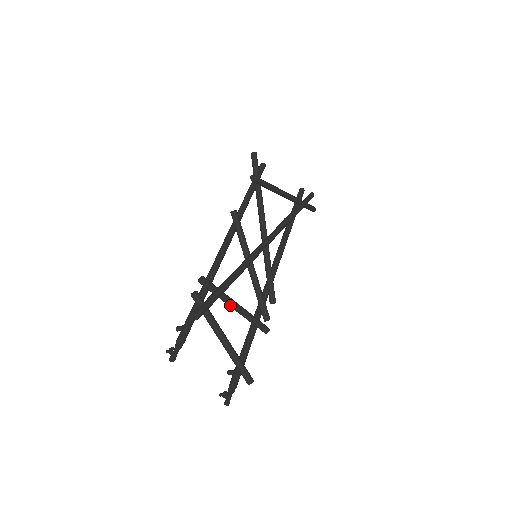
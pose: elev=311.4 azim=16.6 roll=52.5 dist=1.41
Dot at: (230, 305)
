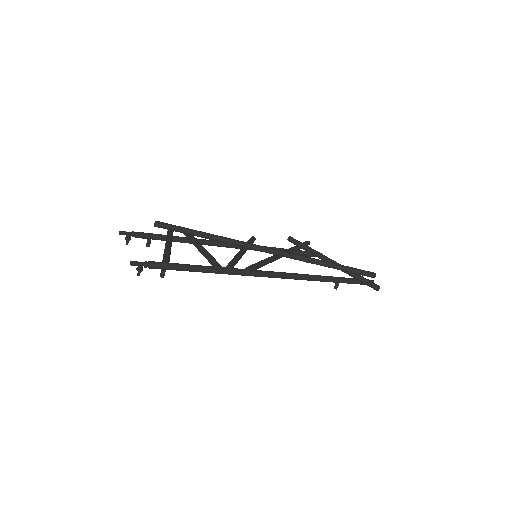
Dot at: (196, 245)
